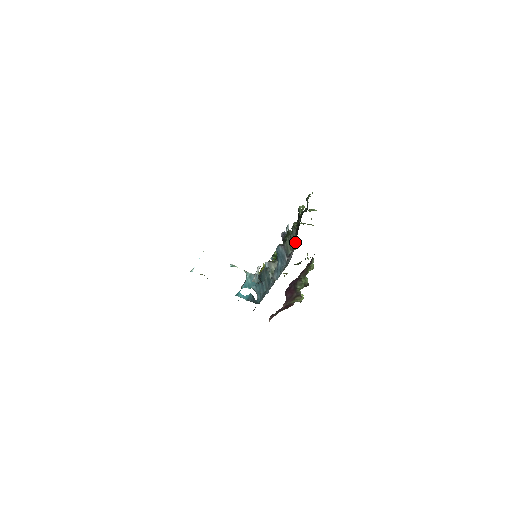
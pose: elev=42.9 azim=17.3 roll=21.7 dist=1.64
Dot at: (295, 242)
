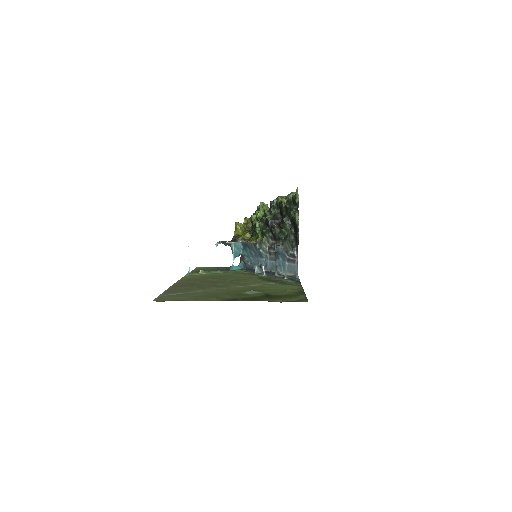
Dot at: (295, 246)
